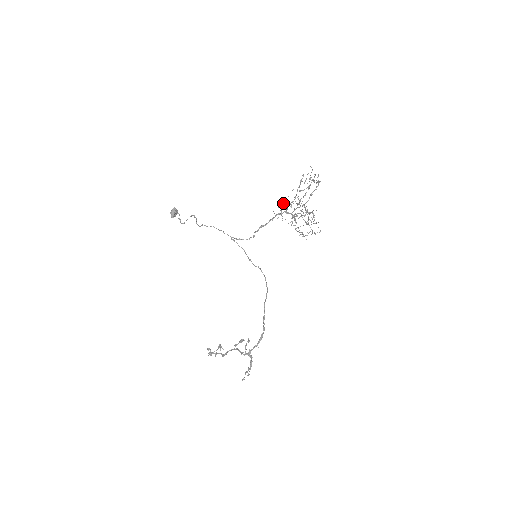
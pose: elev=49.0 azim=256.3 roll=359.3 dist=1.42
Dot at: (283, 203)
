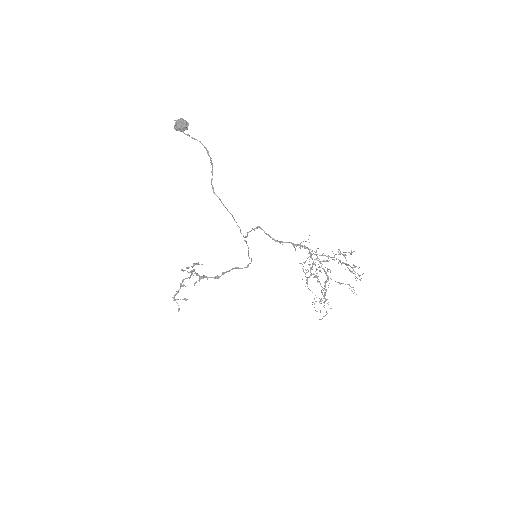
Dot at: (315, 252)
